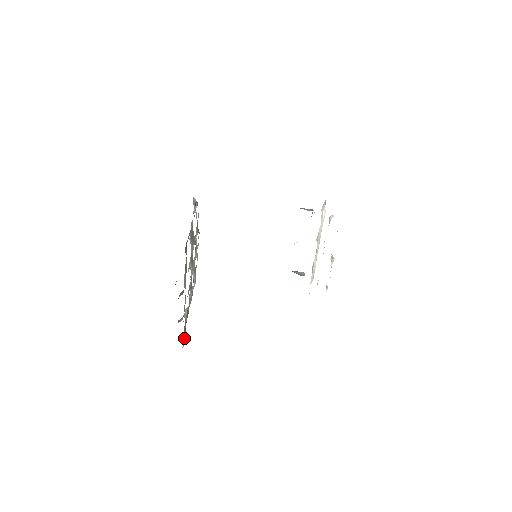
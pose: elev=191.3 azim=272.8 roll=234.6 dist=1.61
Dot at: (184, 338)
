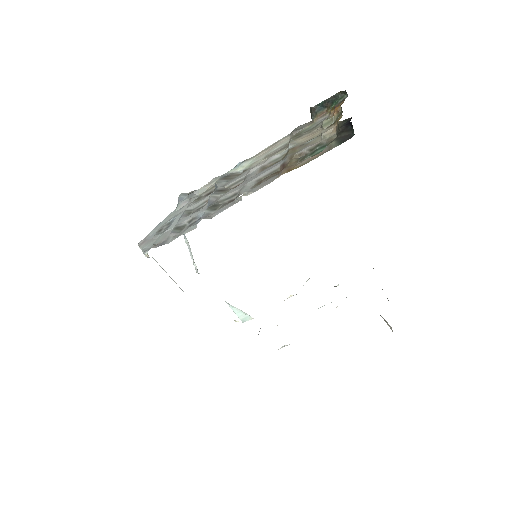
Dot at: (324, 146)
